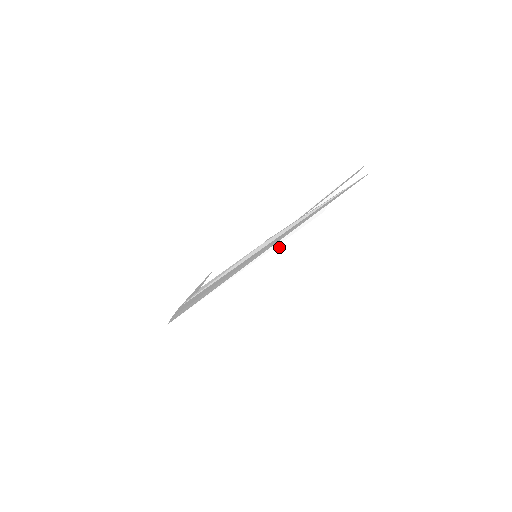
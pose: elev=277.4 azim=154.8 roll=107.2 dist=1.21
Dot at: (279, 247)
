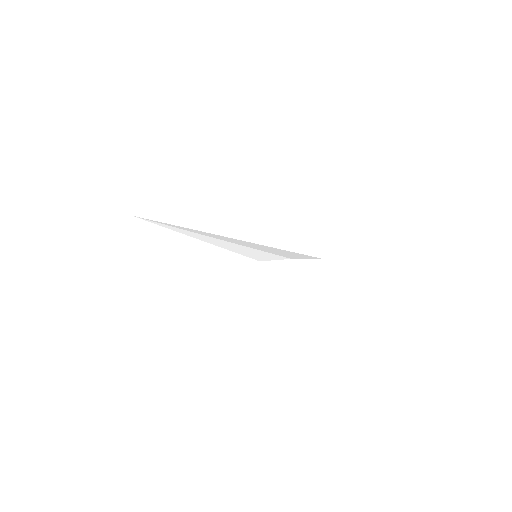
Dot at: (251, 250)
